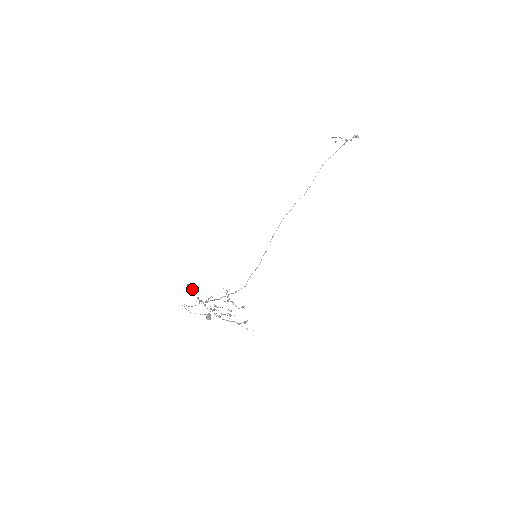
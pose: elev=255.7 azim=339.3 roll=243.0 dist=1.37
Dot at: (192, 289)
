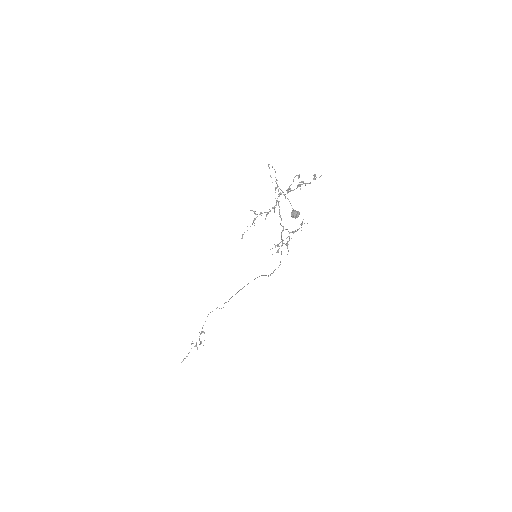
Dot at: (253, 220)
